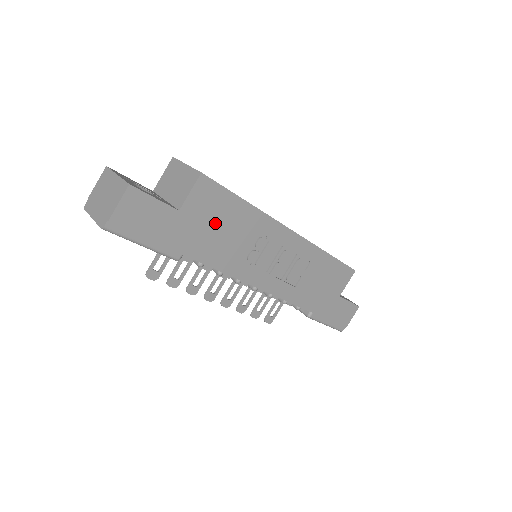
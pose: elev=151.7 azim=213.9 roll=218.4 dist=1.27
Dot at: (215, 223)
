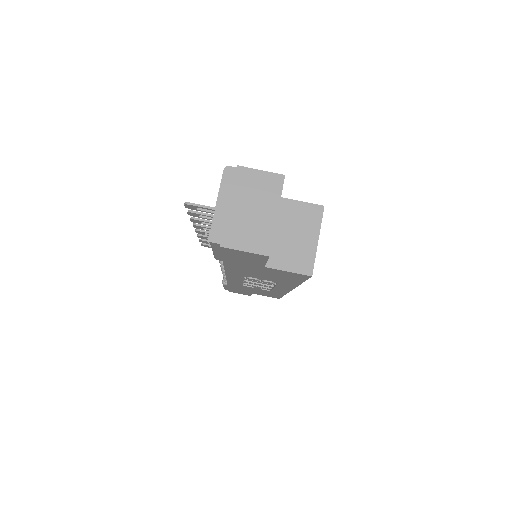
Dot at: (268, 274)
